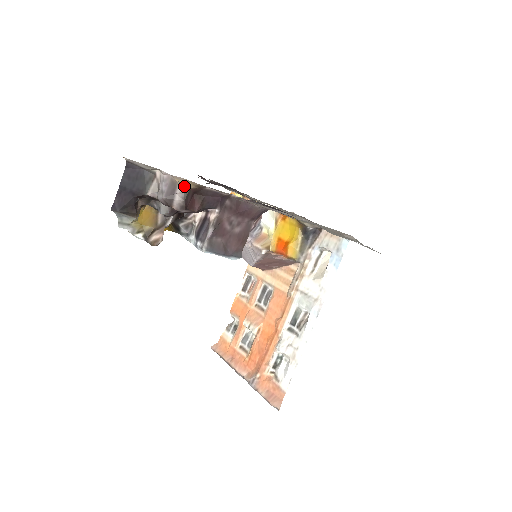
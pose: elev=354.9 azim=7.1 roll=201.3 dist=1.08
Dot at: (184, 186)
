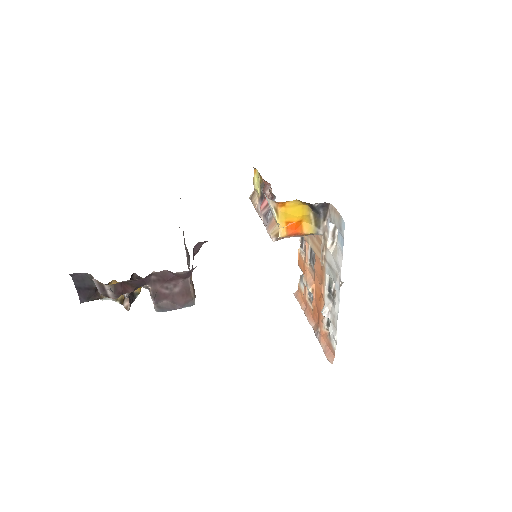
Dot at: (107, 285)
